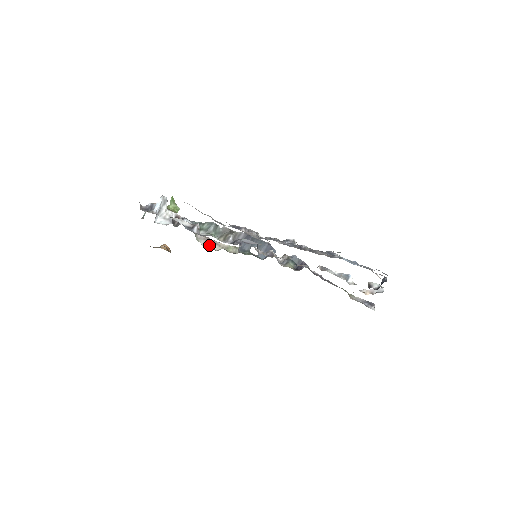
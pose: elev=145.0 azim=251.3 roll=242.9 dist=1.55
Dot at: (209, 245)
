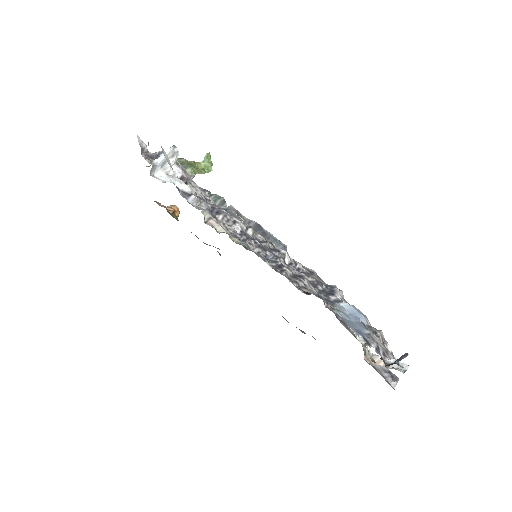
Dot at: (213, 223)
